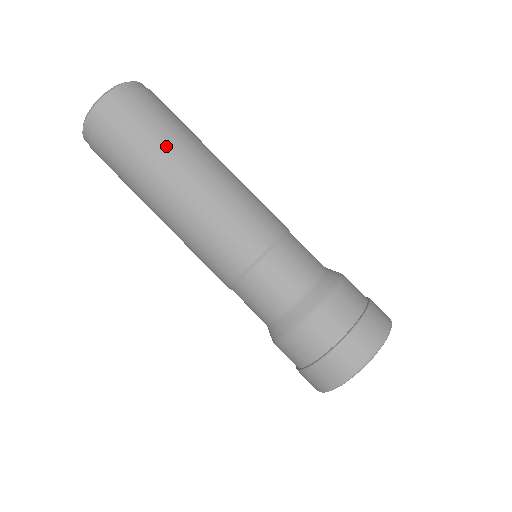
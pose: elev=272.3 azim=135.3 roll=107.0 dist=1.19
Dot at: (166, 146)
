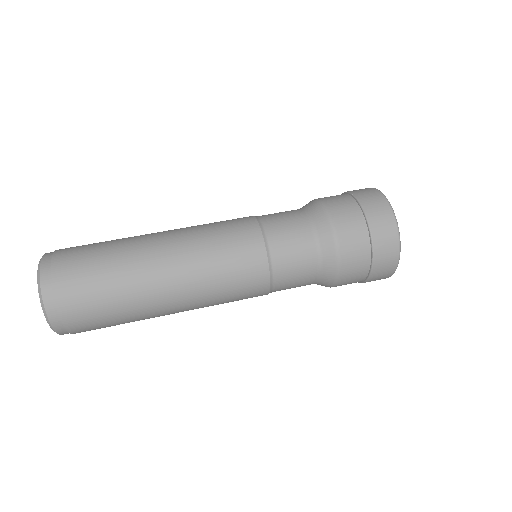
Dot at: (122, 247)
